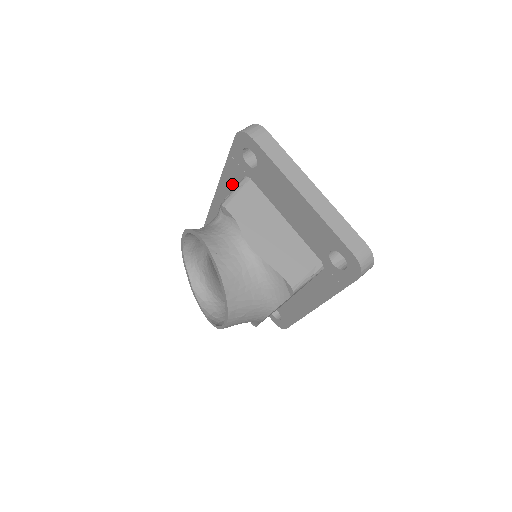
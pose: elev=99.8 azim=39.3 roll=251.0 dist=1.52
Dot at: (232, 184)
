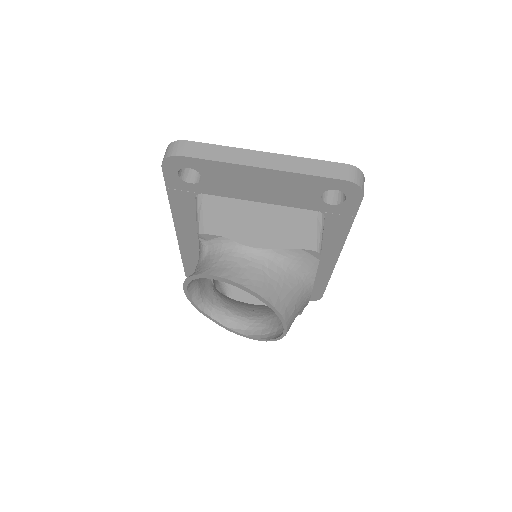
Dot at: (188, 213)
